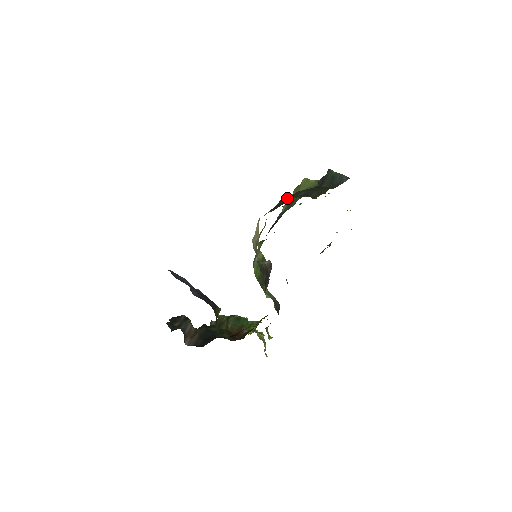
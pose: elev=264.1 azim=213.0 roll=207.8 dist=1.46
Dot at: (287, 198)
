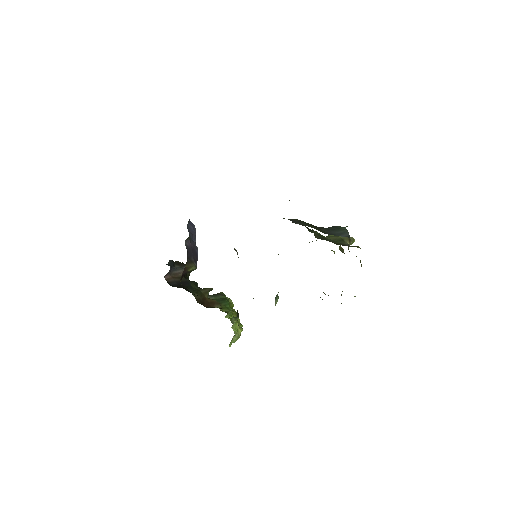
Dot at: occluded
